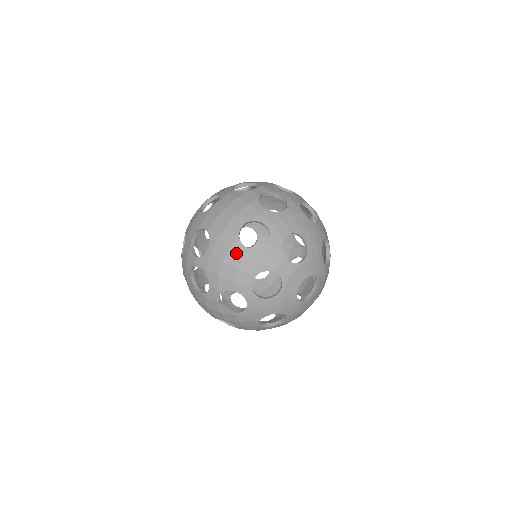
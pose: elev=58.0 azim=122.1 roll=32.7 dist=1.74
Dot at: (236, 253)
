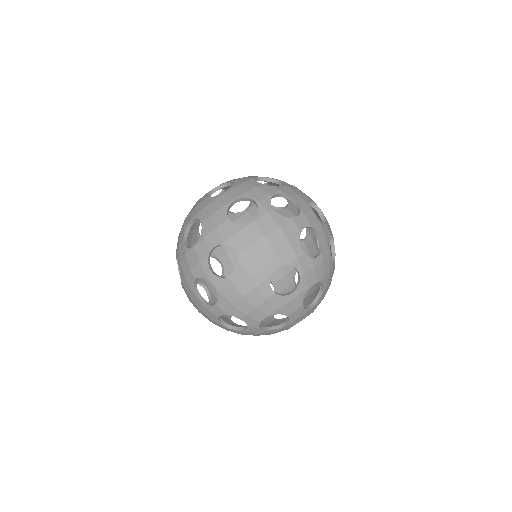
Dot at: (261, 293)
